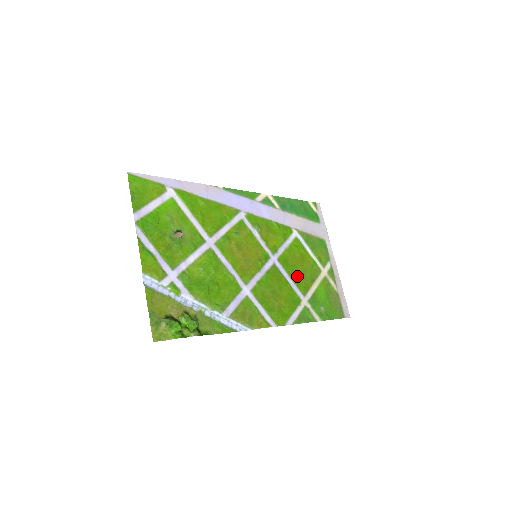
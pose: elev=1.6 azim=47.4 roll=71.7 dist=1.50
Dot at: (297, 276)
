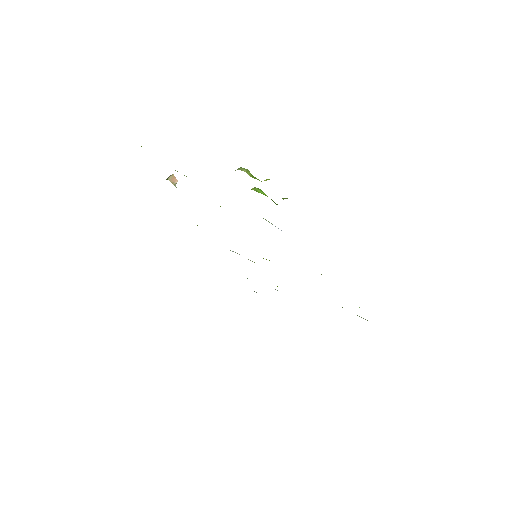
Dot at: occluded
